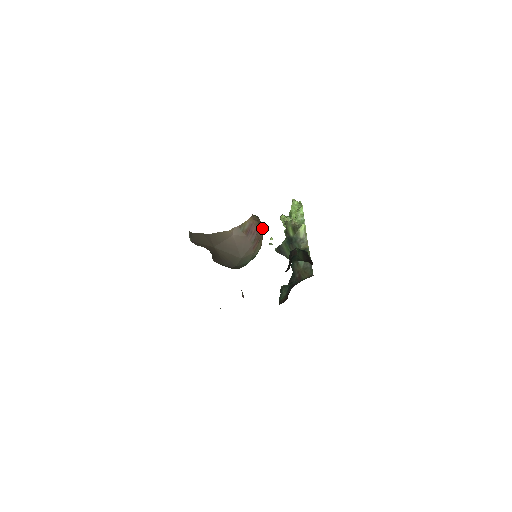
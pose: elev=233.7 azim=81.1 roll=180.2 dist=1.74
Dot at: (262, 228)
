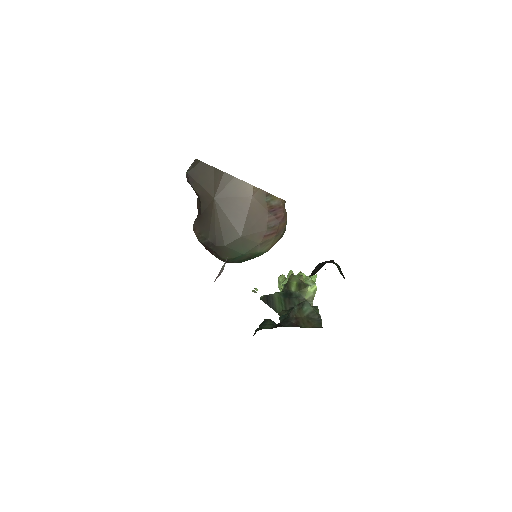
Dot at: (285, 228)
